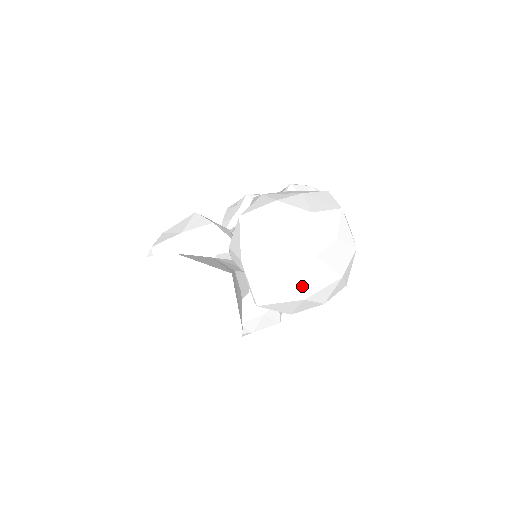
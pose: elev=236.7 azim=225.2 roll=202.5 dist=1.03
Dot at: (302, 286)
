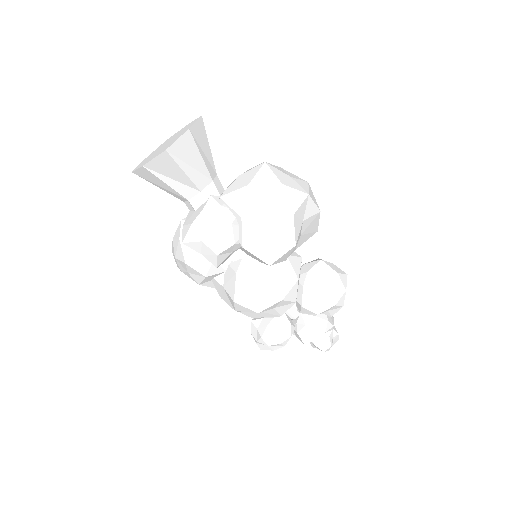
Dot at: (250, 178)
